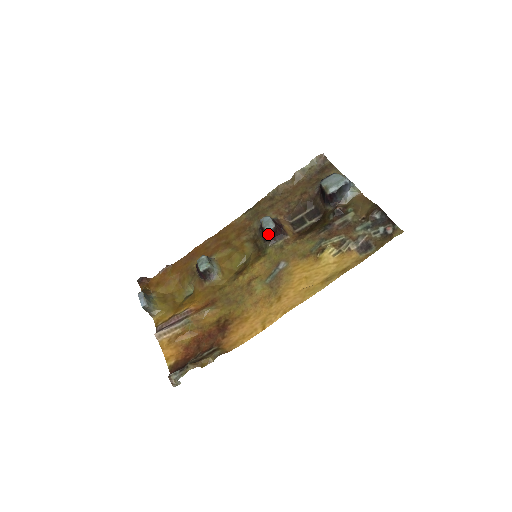
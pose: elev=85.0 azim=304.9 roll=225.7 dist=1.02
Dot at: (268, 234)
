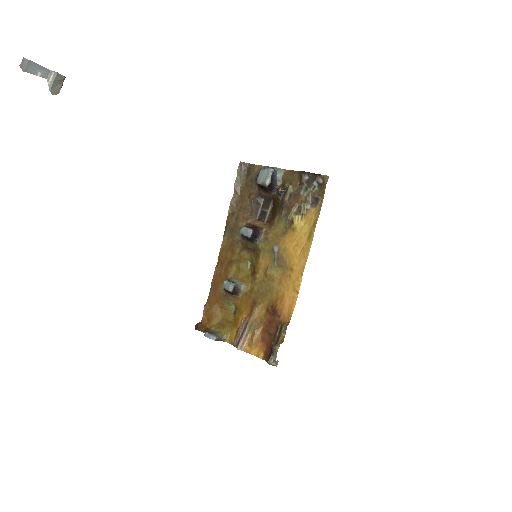
Dot at: (252, 238)
